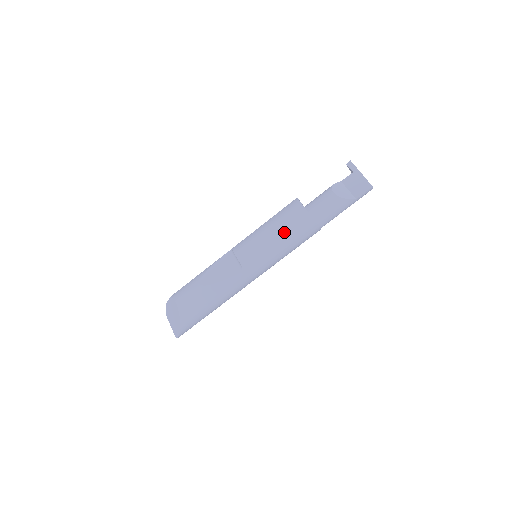
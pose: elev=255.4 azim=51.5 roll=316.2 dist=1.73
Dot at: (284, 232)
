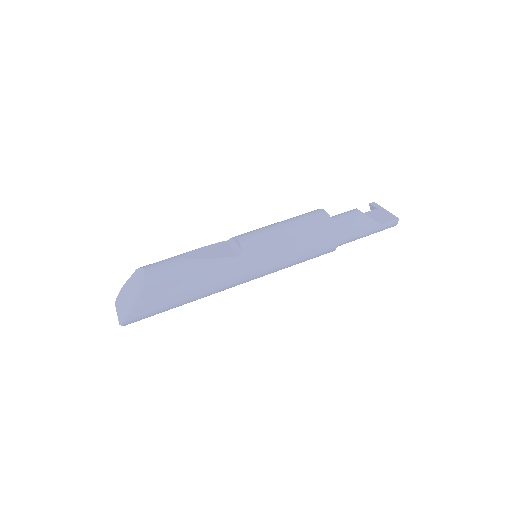
Dot at: (300, 228)
